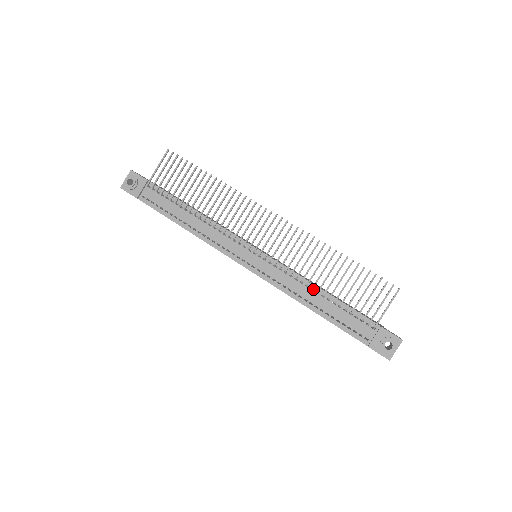
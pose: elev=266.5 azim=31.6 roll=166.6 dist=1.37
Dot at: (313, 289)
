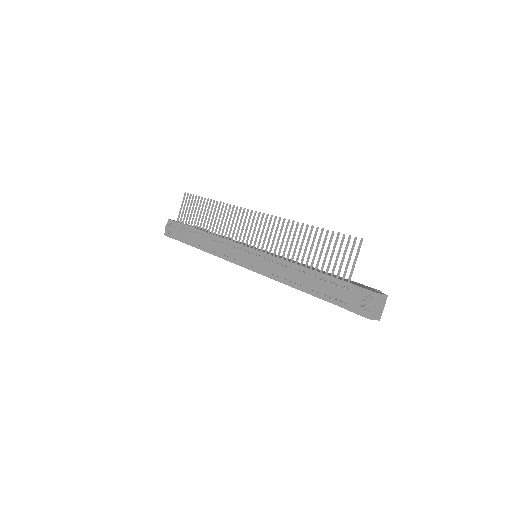
Dot at: occluded
